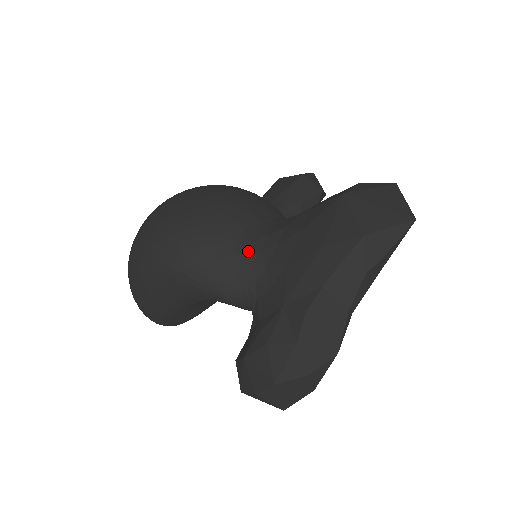
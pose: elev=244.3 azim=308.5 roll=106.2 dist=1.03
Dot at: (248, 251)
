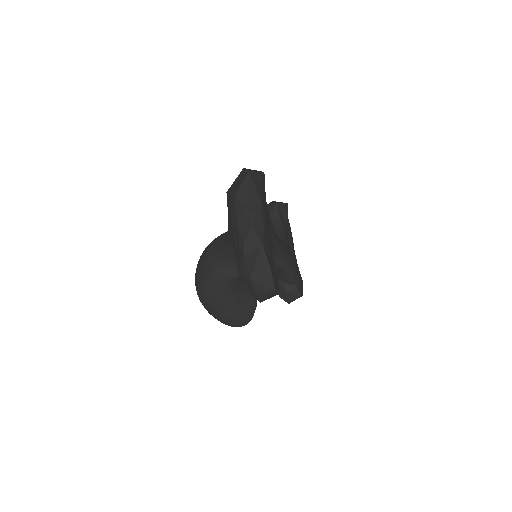
Dot at: (223, 250)
